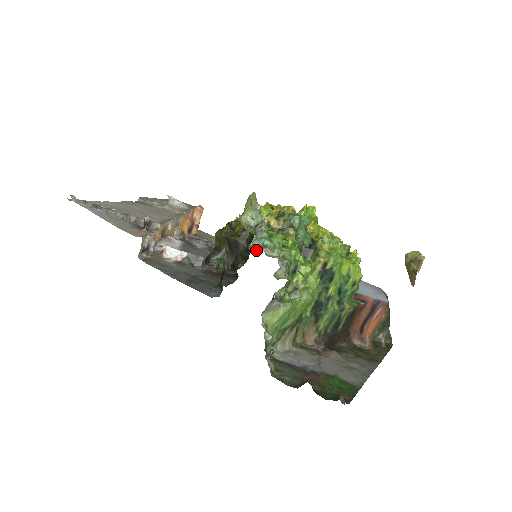
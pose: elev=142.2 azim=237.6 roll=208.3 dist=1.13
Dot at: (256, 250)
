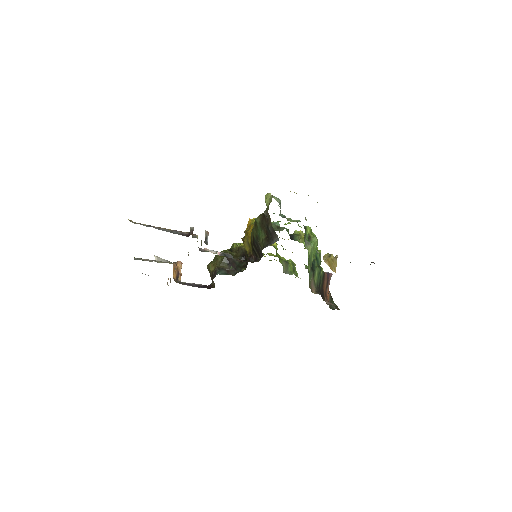
Dot at: (284, 217)
